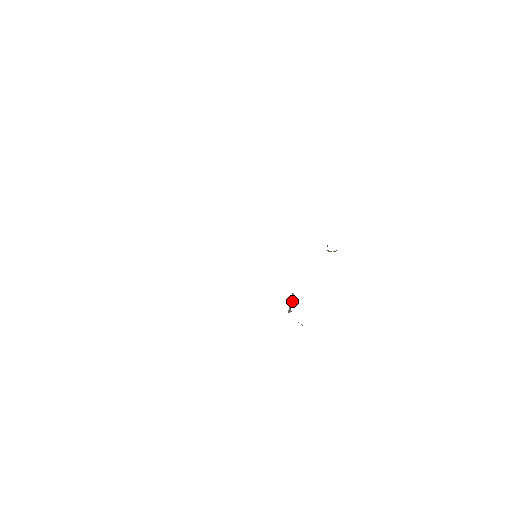
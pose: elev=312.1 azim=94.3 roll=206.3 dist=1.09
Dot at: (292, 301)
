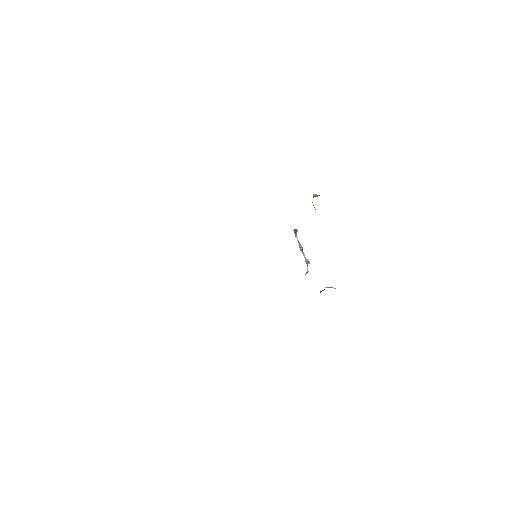
Dot at: (295, 231)
